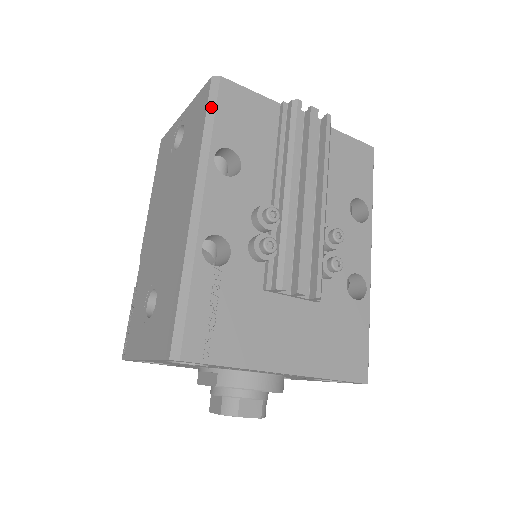
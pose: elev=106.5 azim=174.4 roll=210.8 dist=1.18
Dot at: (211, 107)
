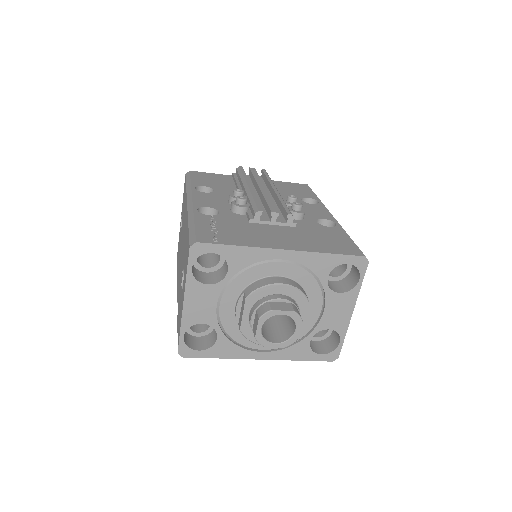
Dot at: (188, 179)
